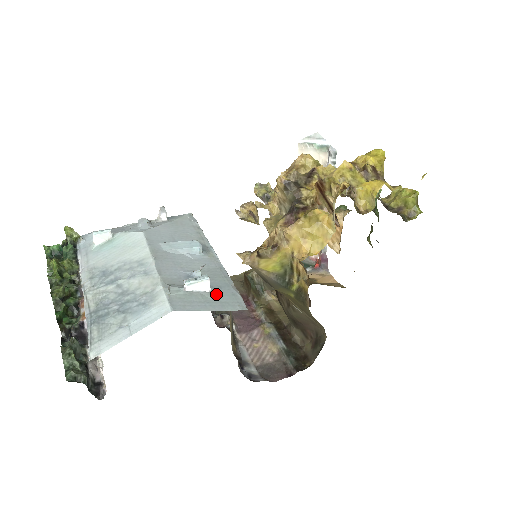
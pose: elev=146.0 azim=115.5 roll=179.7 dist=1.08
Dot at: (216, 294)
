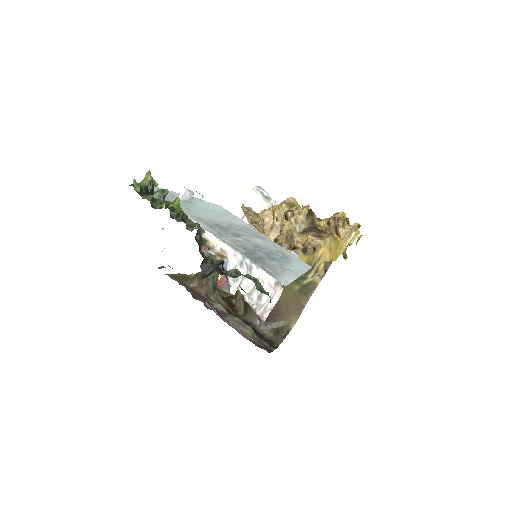
Dot at: occluded
